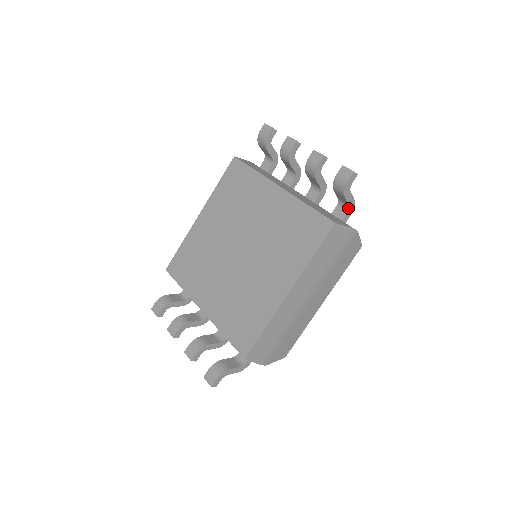
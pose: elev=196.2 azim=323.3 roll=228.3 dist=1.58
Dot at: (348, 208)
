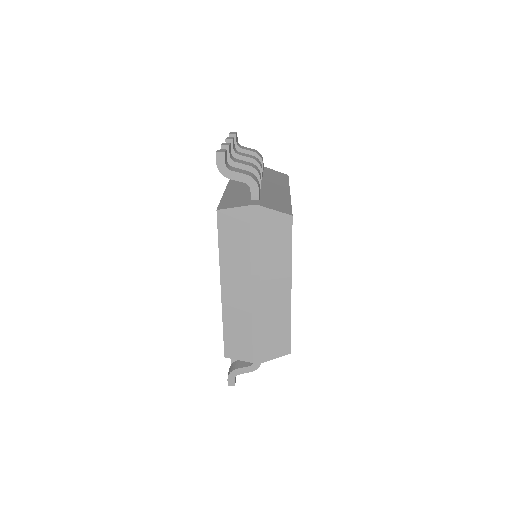
Dot at: (248, 185)
